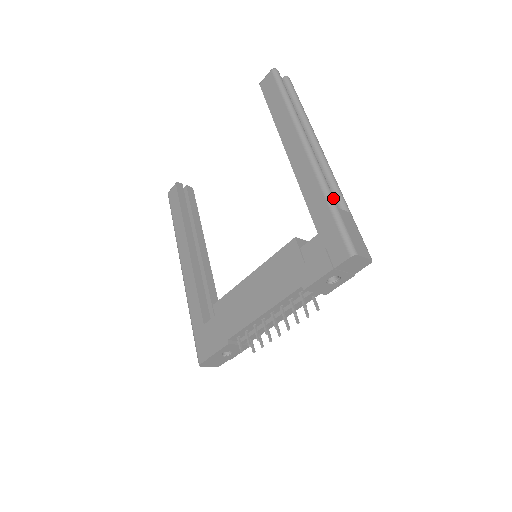
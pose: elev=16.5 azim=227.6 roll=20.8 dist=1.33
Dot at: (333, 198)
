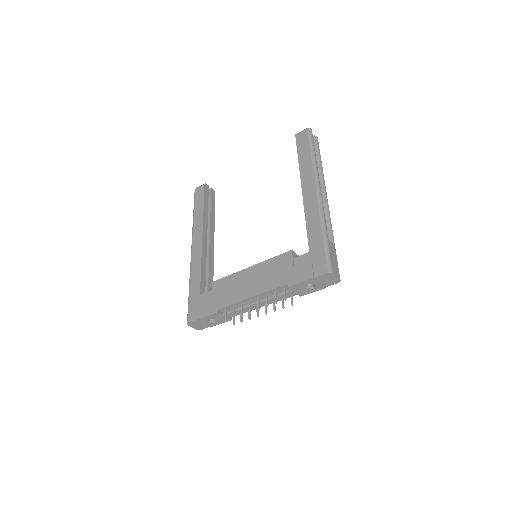
Dot at: occluded
